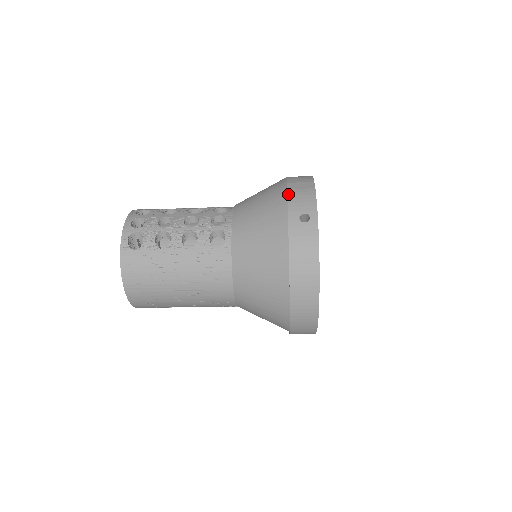
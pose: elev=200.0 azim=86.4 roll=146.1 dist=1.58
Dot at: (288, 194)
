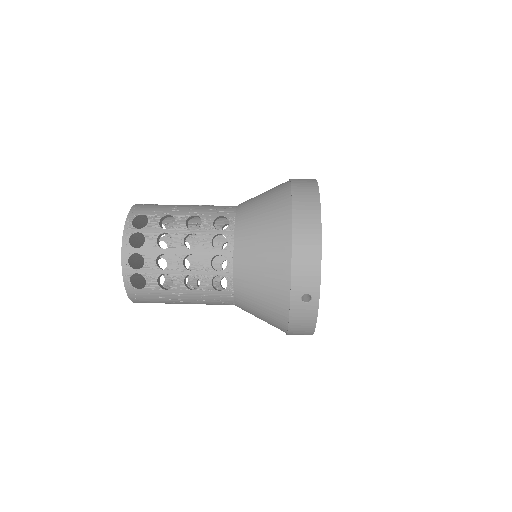
Dot at: (292, 269)
